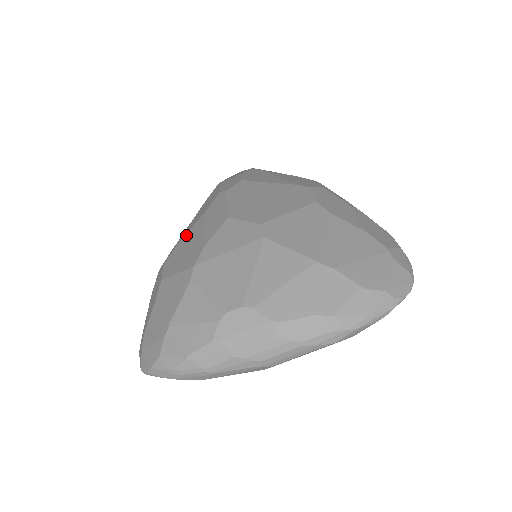
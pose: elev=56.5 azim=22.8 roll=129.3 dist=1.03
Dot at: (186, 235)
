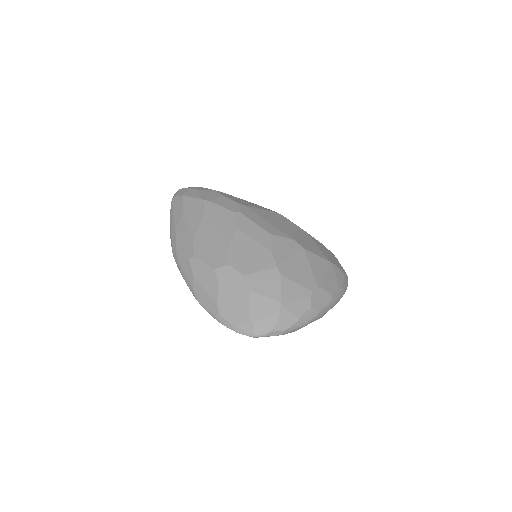
Dot at: (233, 243)
